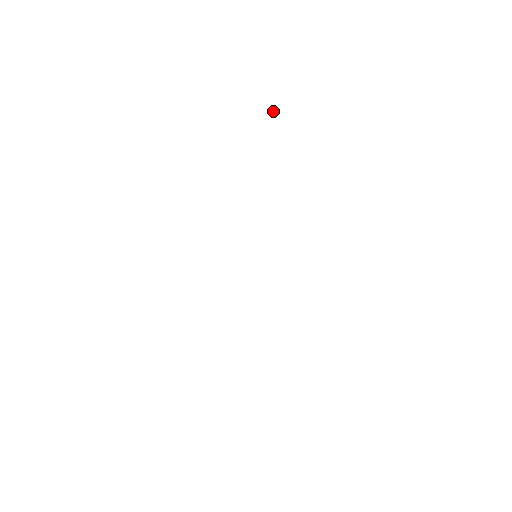
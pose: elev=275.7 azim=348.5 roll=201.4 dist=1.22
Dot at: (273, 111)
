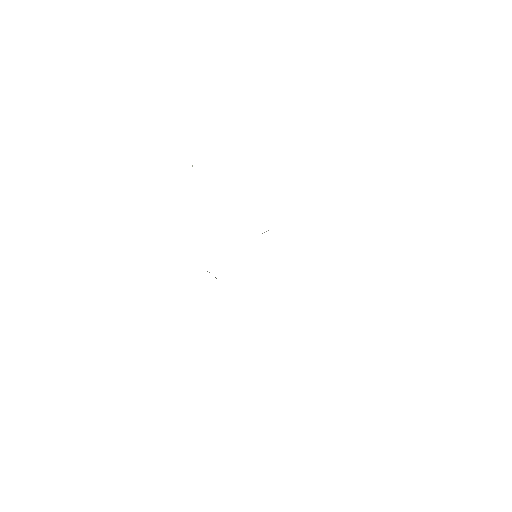
Dot at: occluded
